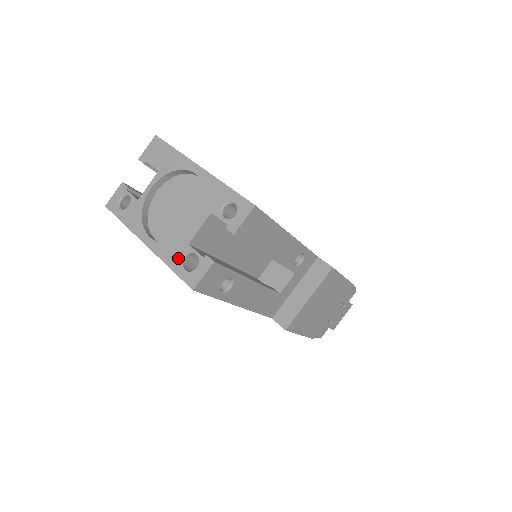
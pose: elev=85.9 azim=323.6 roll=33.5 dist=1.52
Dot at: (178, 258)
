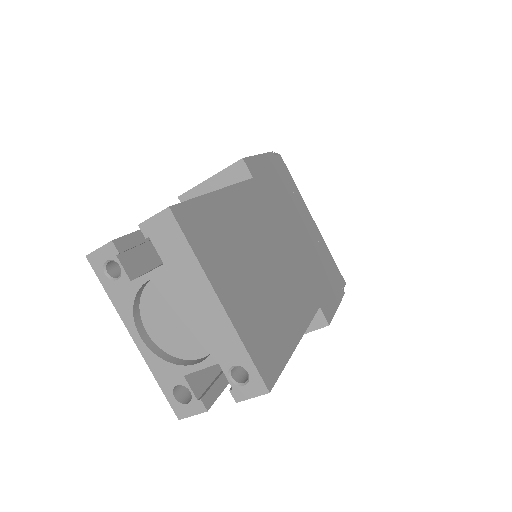
Dot at: (169, 381)
